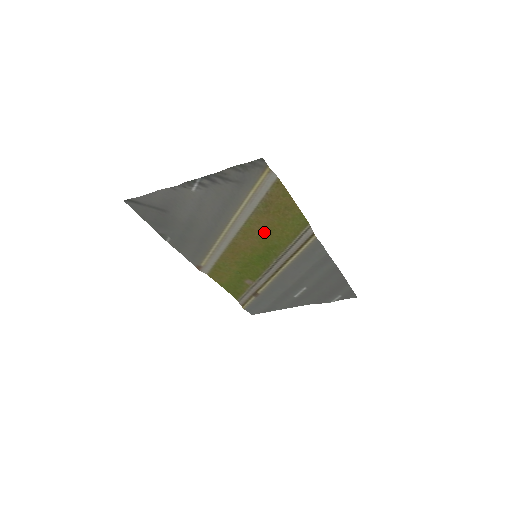
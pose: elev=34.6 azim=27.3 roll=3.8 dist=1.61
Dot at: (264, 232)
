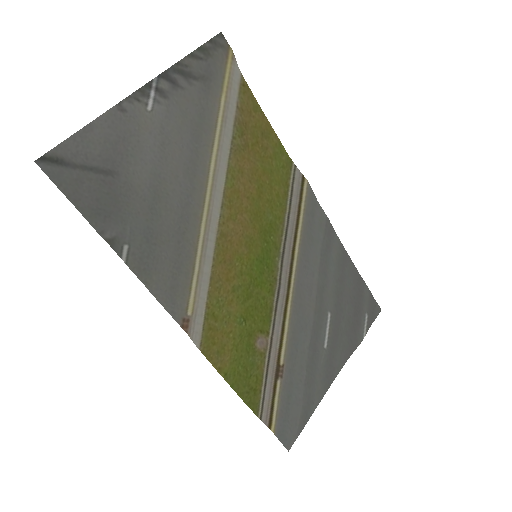
Dot at: (251, 195)
